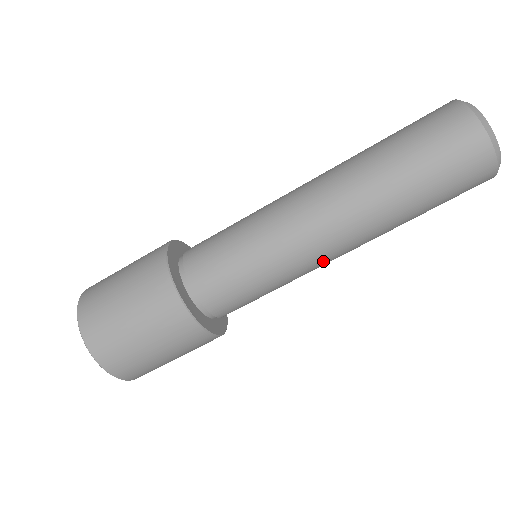
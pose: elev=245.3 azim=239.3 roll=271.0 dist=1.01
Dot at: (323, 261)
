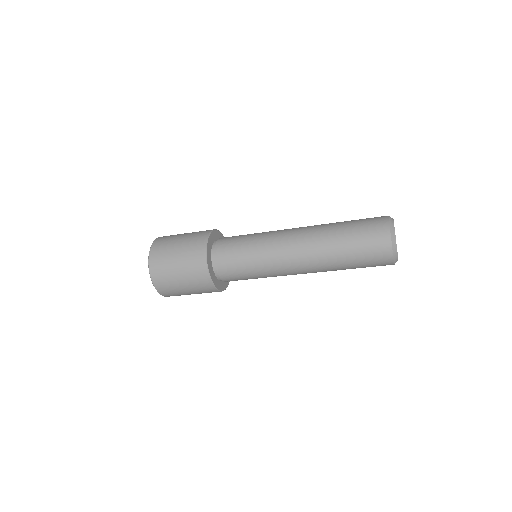
Dot at: (289, 273)
